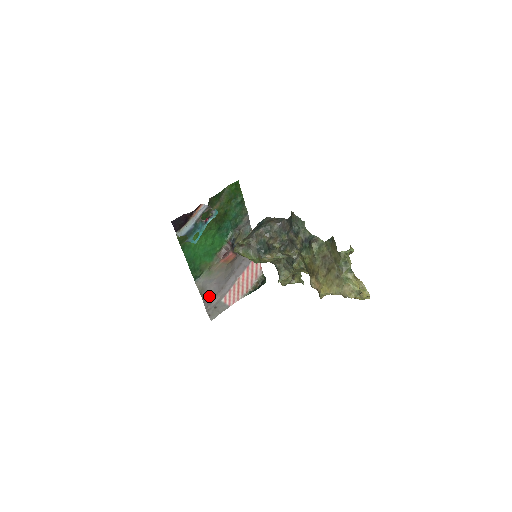
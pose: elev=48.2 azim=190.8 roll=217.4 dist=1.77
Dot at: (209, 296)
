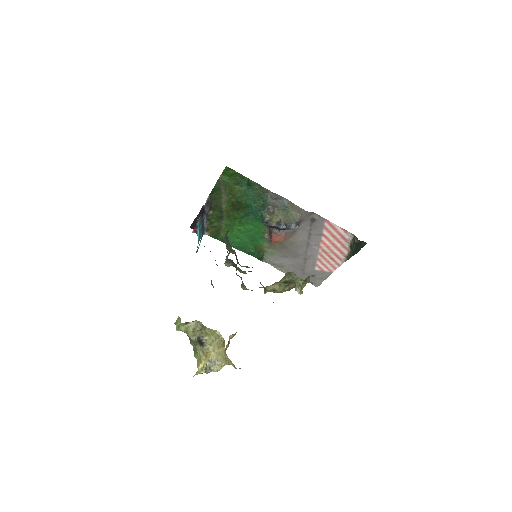
Dot at: (295, 268)
